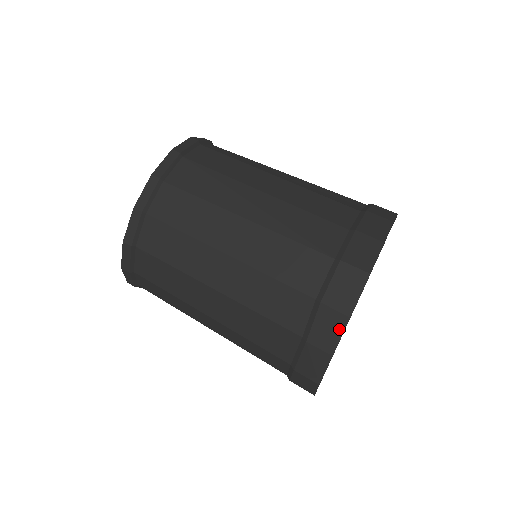
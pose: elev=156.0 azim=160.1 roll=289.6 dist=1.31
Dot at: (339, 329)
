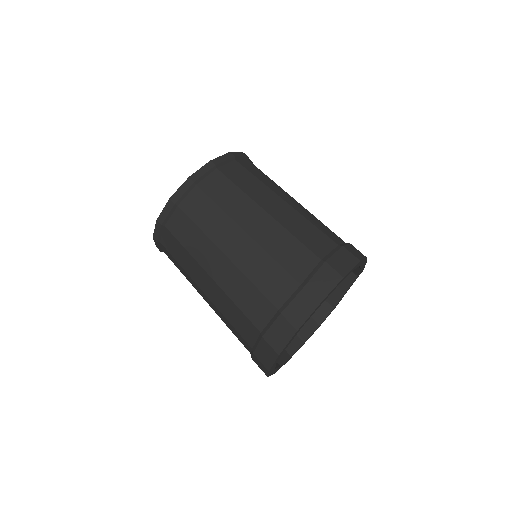
Dot at: (332, 284)
